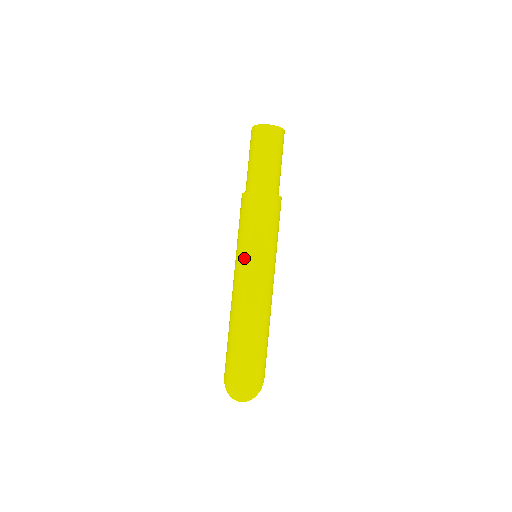
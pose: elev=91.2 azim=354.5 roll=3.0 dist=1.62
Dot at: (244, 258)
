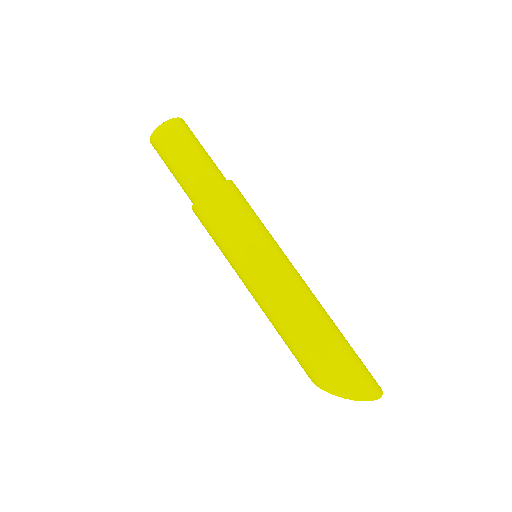
Dot at: (267, 251)
